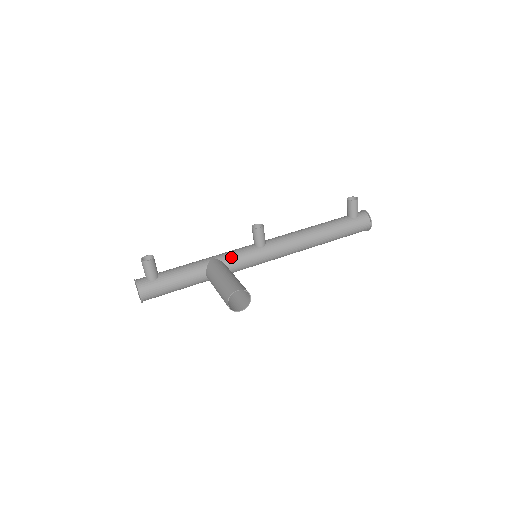
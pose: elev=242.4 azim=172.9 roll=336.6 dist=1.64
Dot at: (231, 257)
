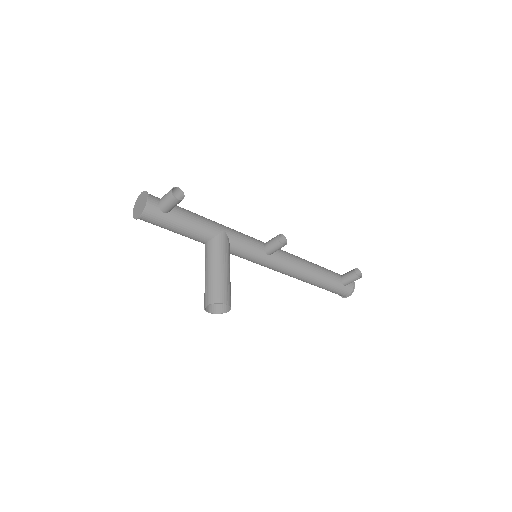
Dot at: (239, 244)
